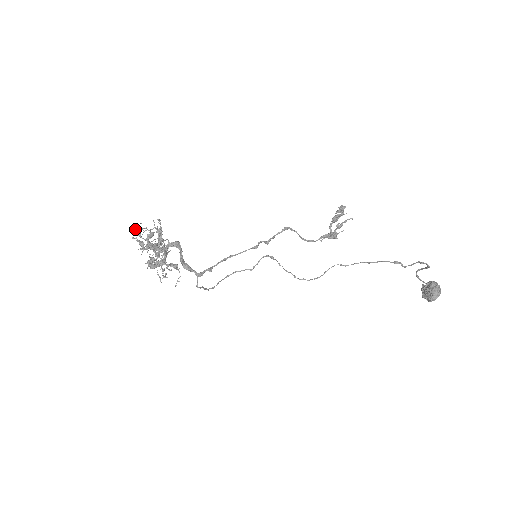
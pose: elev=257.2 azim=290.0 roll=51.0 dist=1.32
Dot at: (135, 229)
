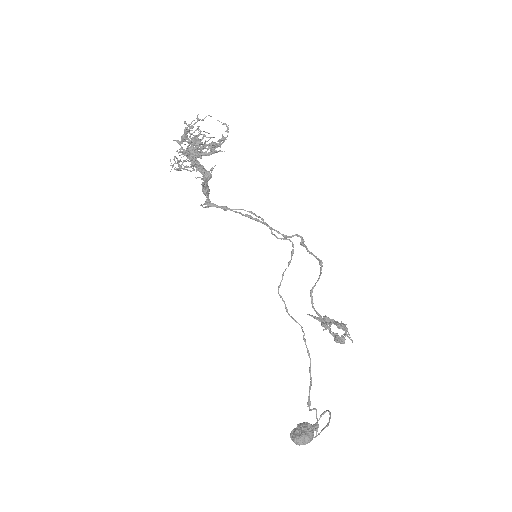
Dot at: occluded
